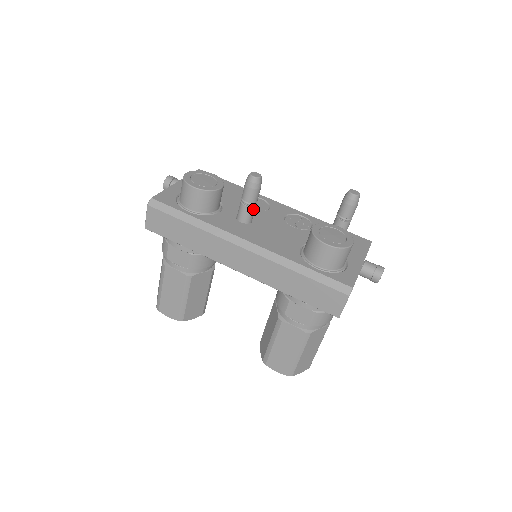
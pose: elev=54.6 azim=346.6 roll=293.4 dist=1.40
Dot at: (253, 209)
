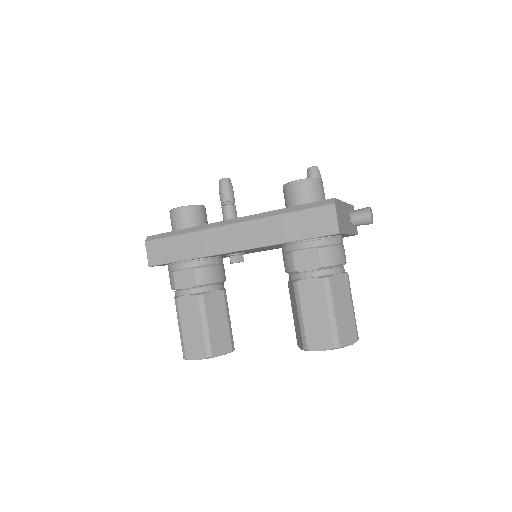
Dot at: (233, 208)
